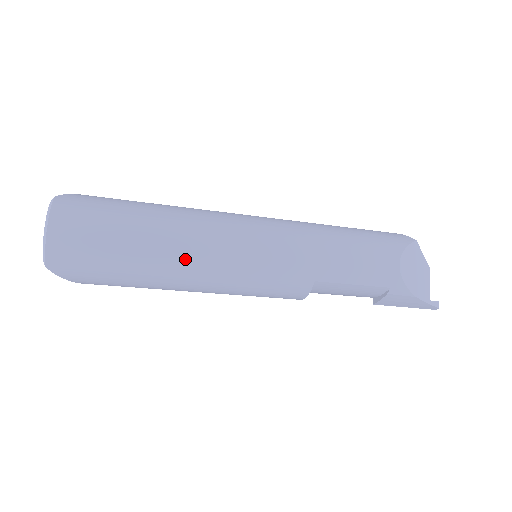
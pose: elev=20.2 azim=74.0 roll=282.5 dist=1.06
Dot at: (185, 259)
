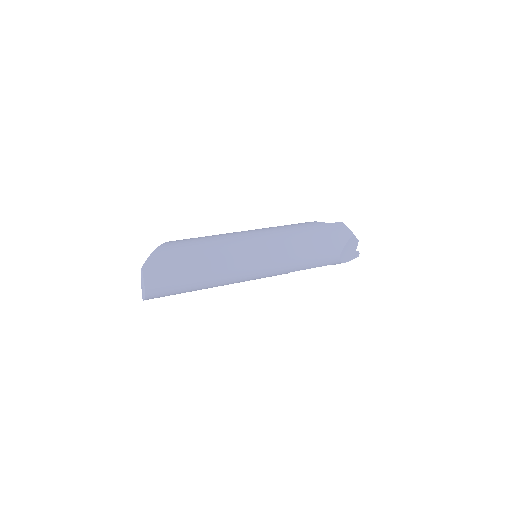
Dot at: (220, 283)
